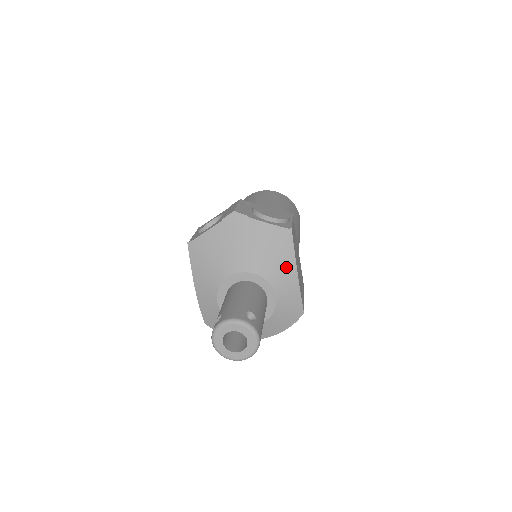
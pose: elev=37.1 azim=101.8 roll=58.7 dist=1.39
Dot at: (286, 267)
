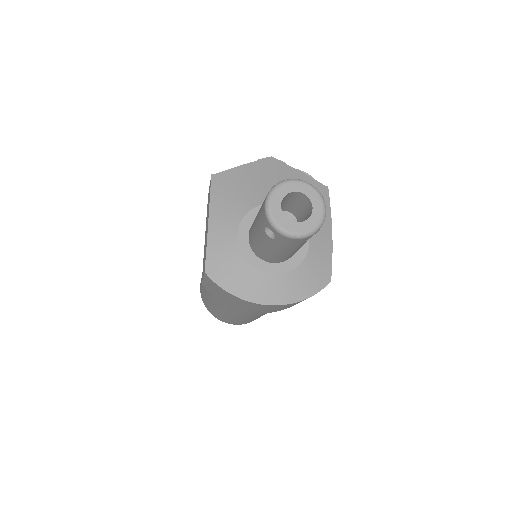
Dot at: occluded
